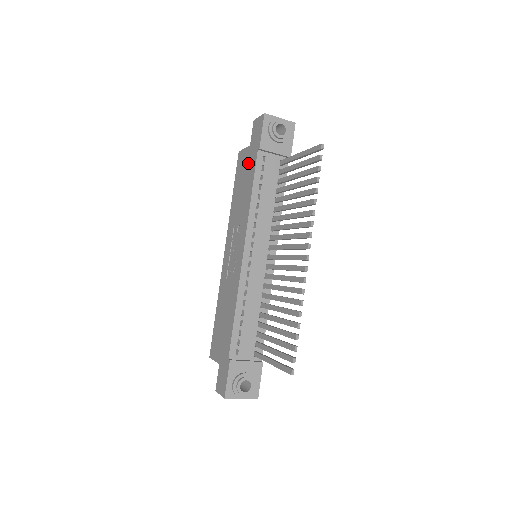
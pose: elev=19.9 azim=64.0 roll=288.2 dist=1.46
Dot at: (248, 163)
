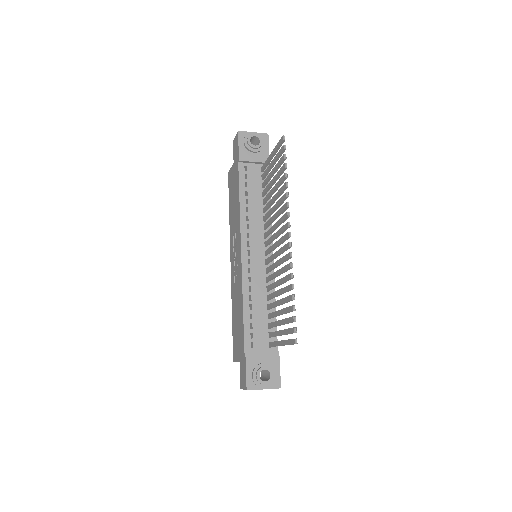
Dot at: (234, 177)
